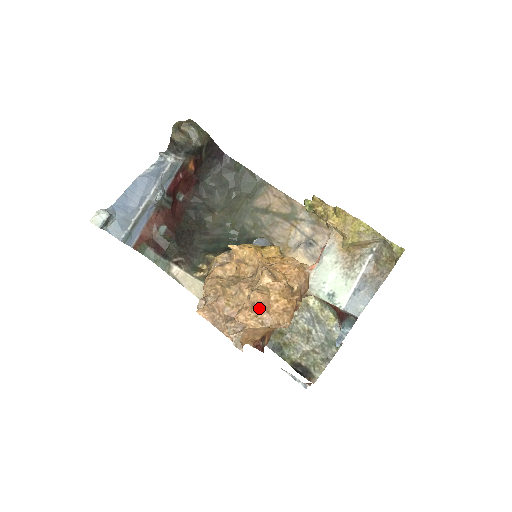
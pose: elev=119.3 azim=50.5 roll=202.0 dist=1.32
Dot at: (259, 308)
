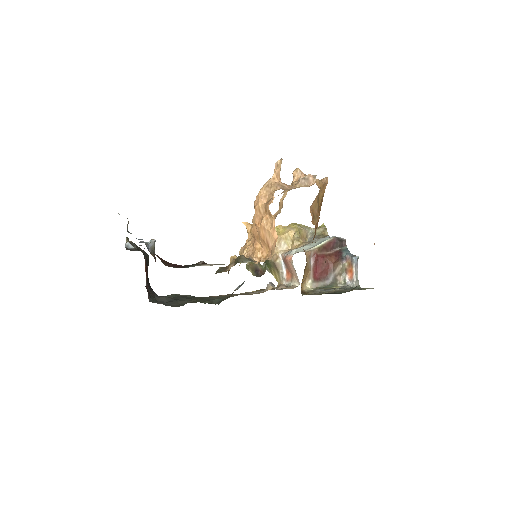
Dot at: (306, 175)
